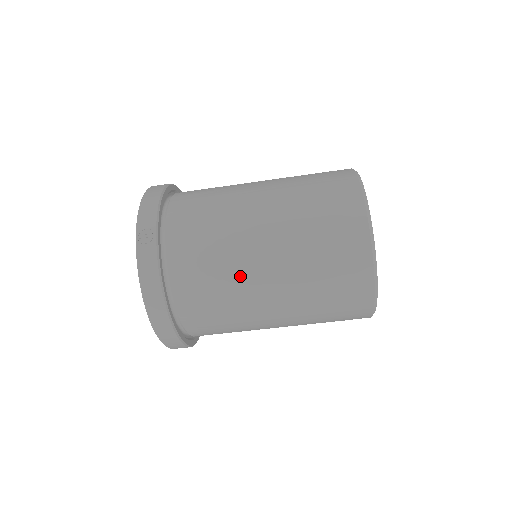
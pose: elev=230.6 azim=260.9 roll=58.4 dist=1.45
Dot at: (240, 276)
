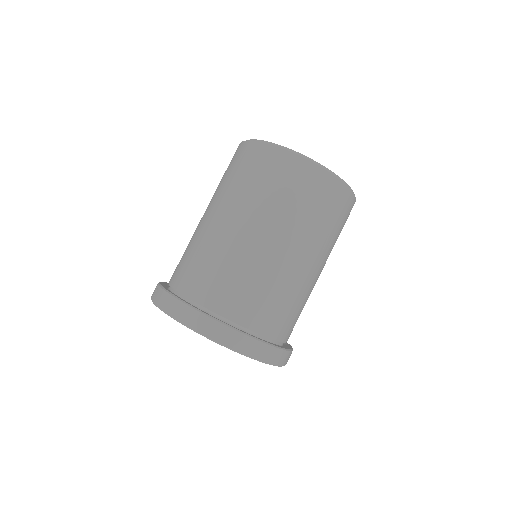
Dot at: (212, 240)
